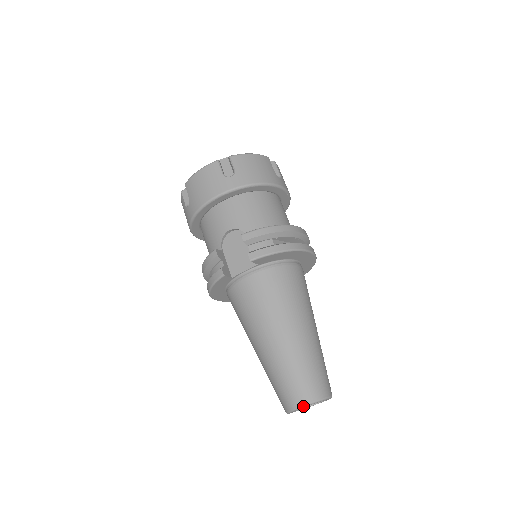
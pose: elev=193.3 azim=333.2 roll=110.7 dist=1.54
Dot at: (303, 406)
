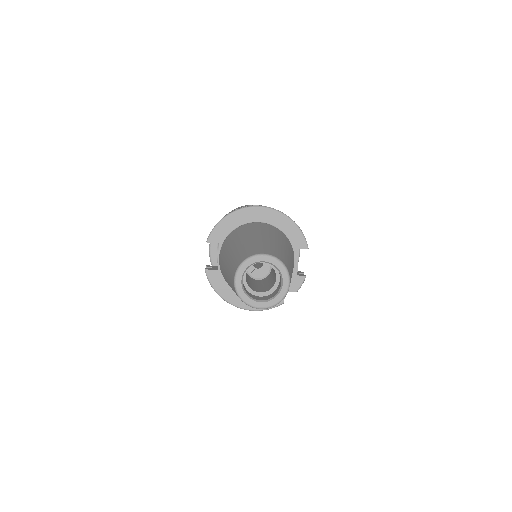
Dot at: (235, 277)
